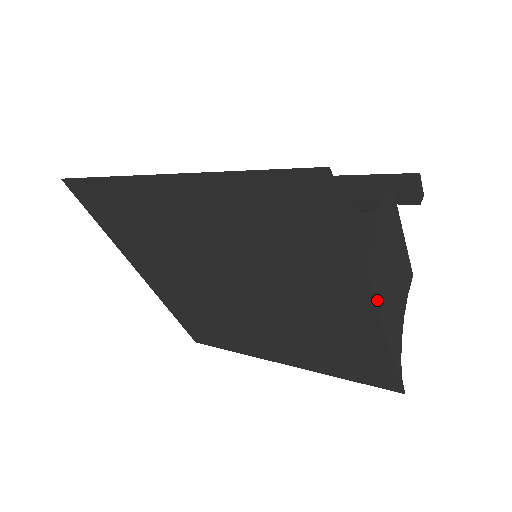
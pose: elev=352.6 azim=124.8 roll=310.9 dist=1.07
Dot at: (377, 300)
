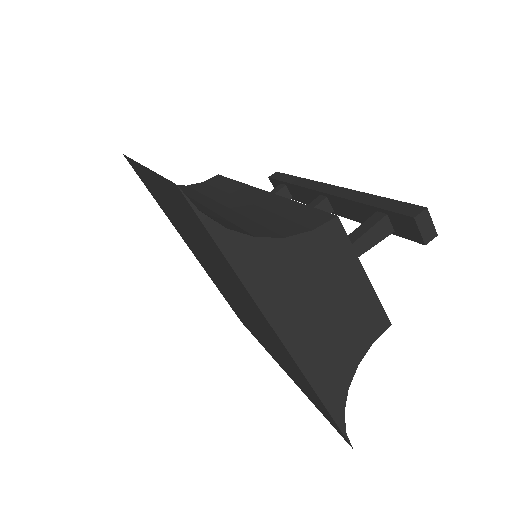
Dot at: (283, 332)
